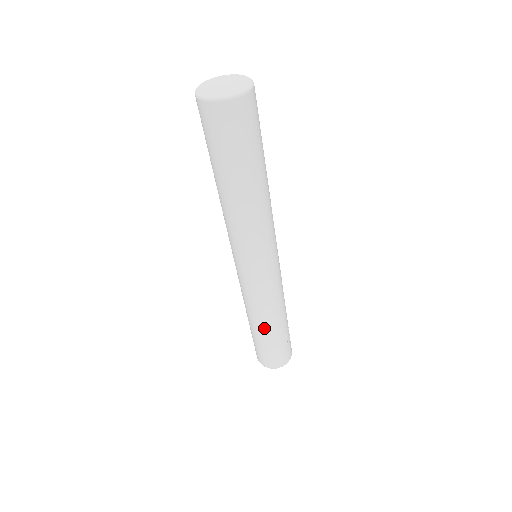
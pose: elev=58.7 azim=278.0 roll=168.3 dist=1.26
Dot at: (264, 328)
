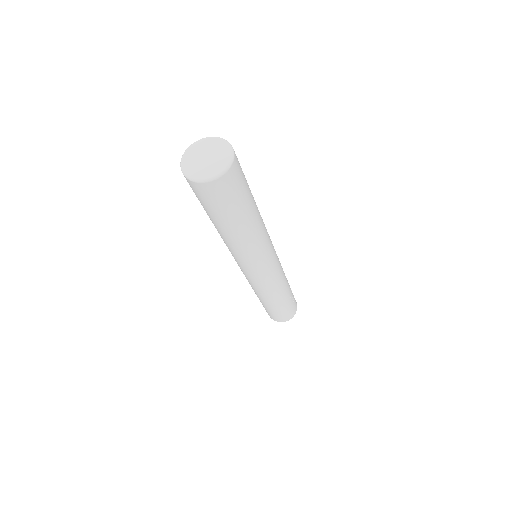
Dot at: (268, 302)
